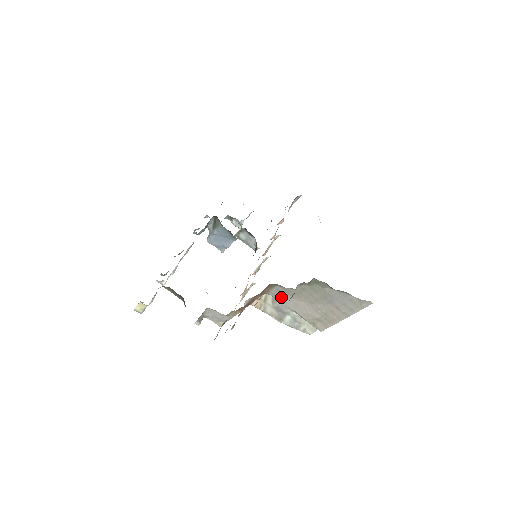
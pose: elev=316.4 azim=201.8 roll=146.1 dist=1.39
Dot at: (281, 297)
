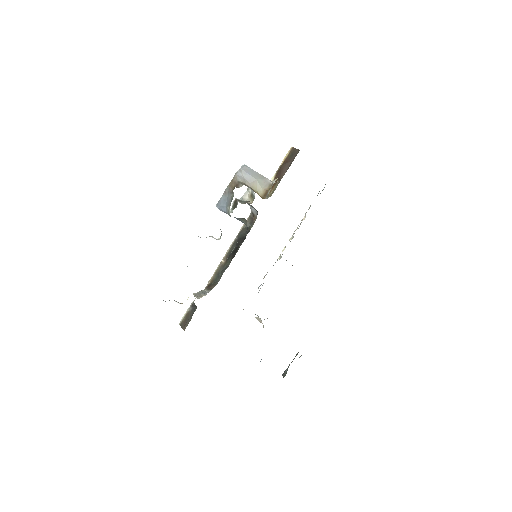
Dot at: occluded
